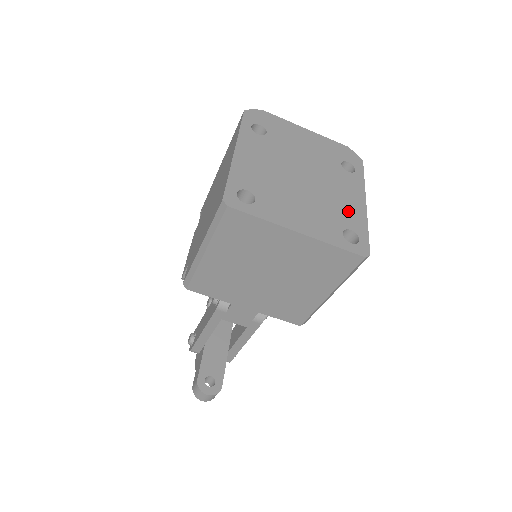
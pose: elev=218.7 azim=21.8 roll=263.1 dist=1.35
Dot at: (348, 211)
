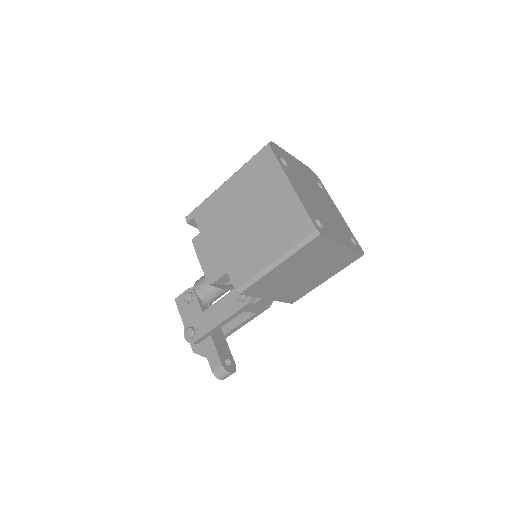
Dot at: (342, 222)
